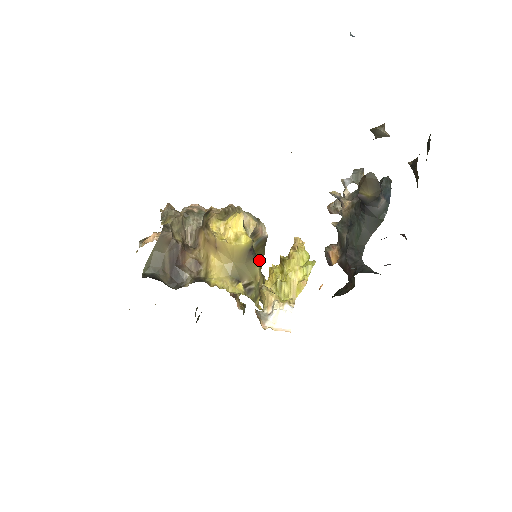
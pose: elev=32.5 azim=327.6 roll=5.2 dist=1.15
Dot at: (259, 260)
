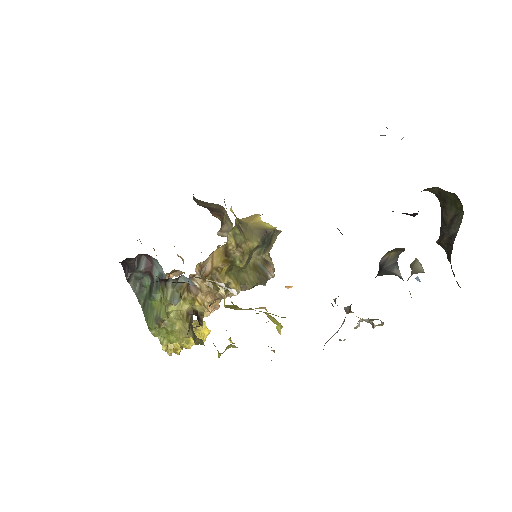
Dot at: (245, 279)
